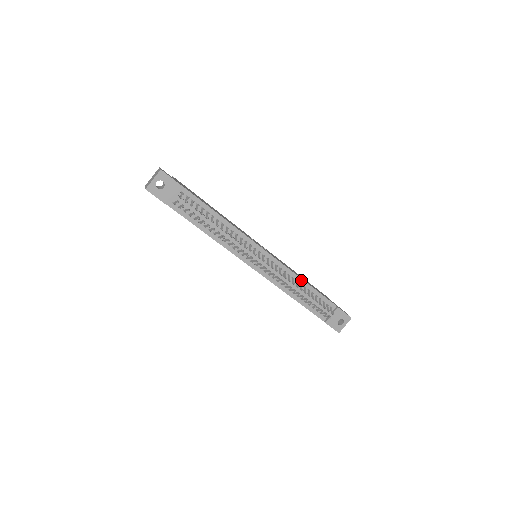
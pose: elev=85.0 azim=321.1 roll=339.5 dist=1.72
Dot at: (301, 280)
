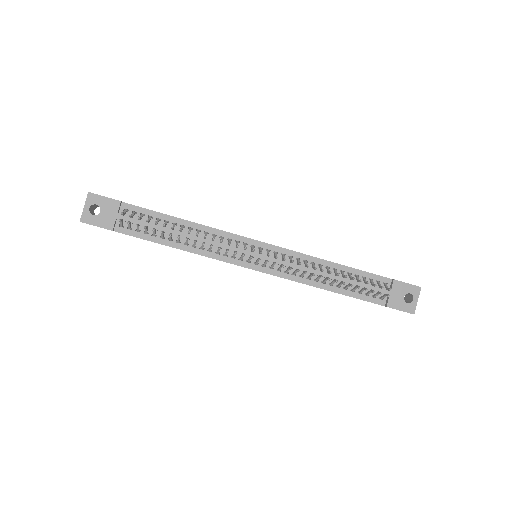
Dot at: (325, 262)
